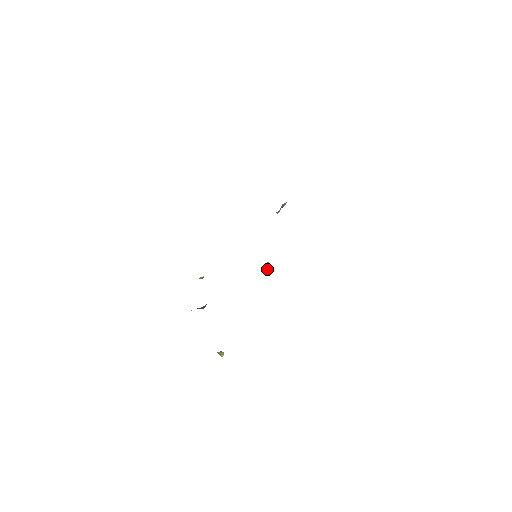
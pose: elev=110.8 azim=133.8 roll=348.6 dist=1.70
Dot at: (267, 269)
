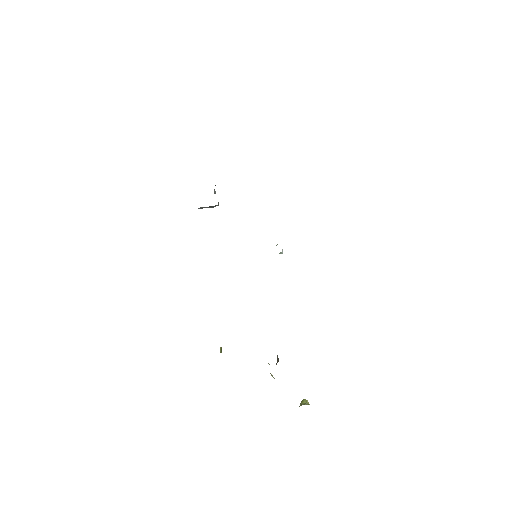
Dot at: (282, 253)
